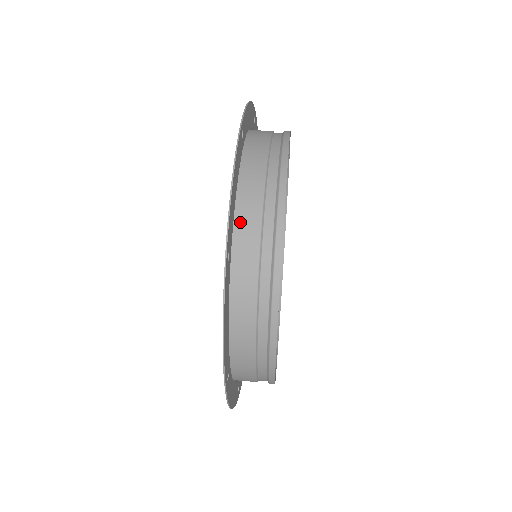
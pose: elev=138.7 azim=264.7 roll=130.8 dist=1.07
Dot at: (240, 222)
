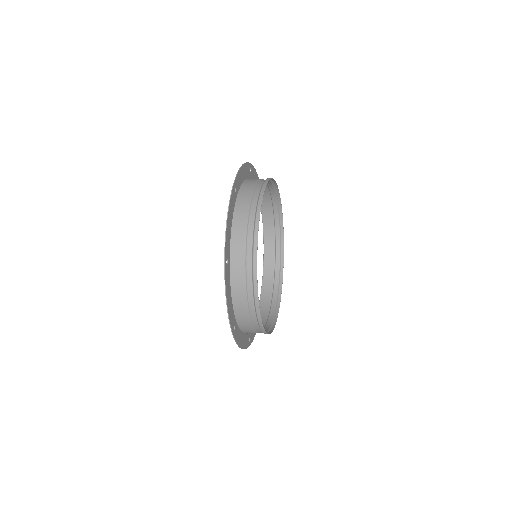
Dot at: (244, 188)
